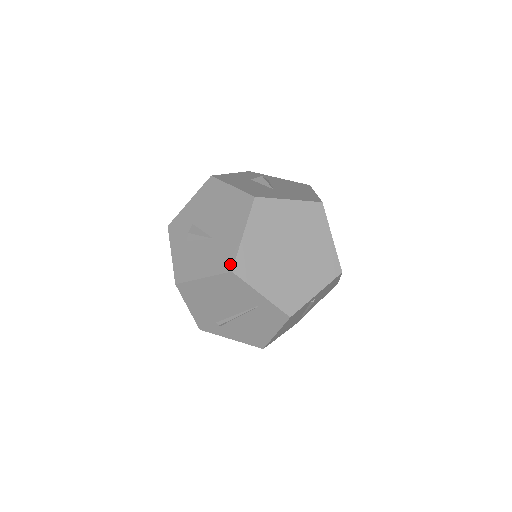
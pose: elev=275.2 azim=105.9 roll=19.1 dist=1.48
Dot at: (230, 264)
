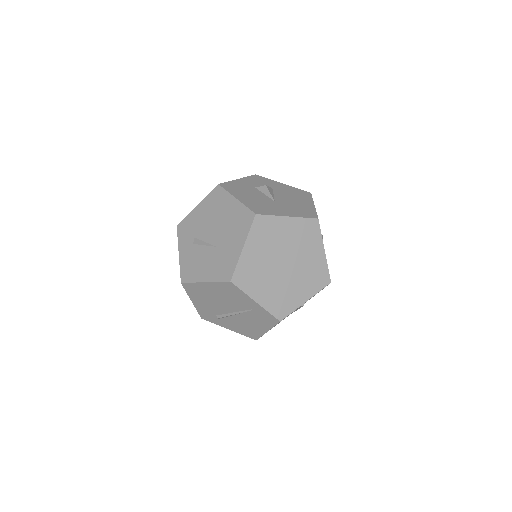
Dot at: (229, 274)
